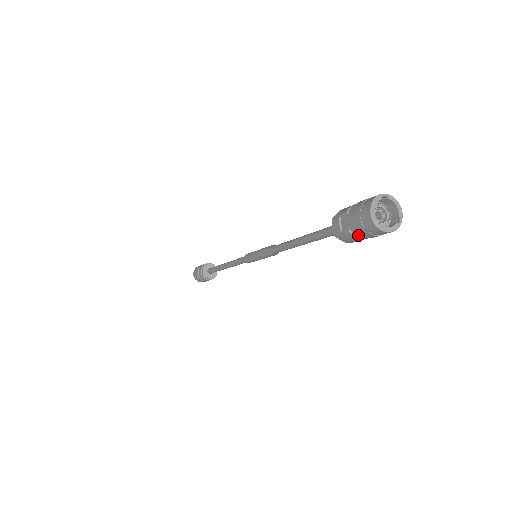
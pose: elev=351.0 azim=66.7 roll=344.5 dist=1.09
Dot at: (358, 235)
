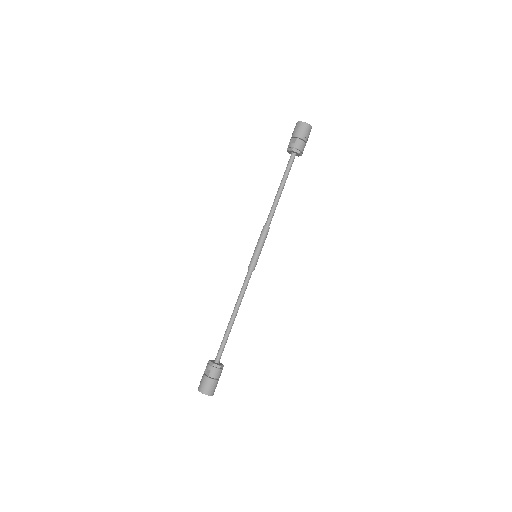
Dot at: (301, 136)
